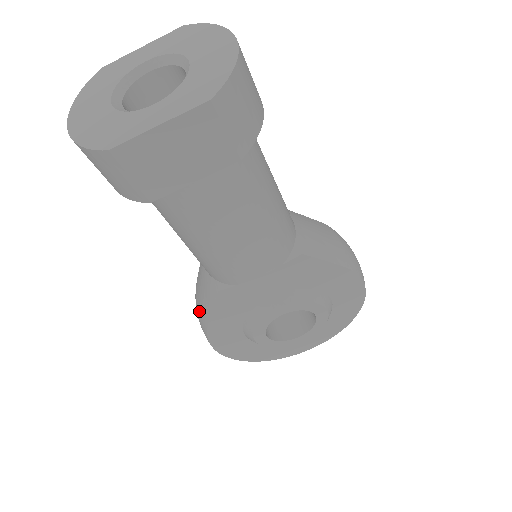
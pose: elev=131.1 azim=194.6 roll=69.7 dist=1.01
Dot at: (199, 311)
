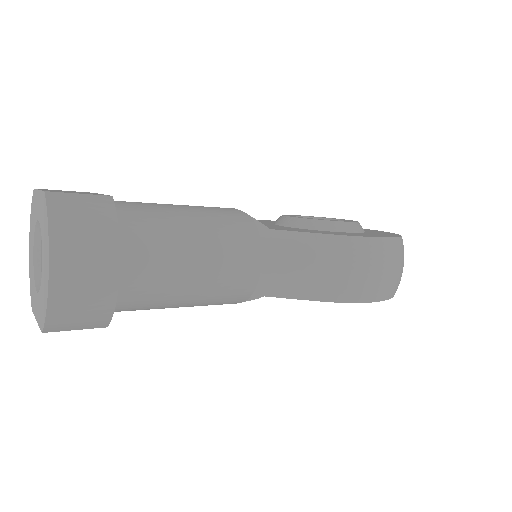
Dot at: occluded
